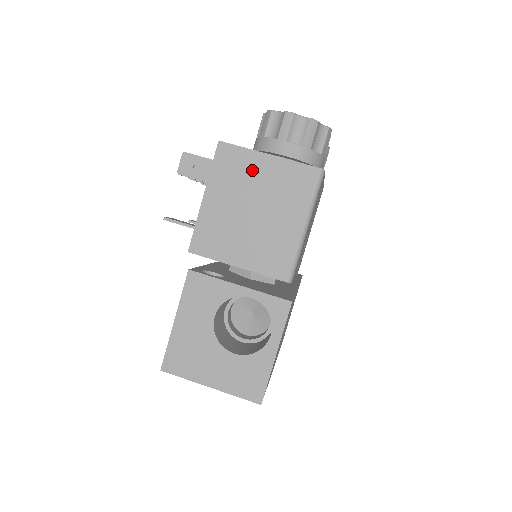
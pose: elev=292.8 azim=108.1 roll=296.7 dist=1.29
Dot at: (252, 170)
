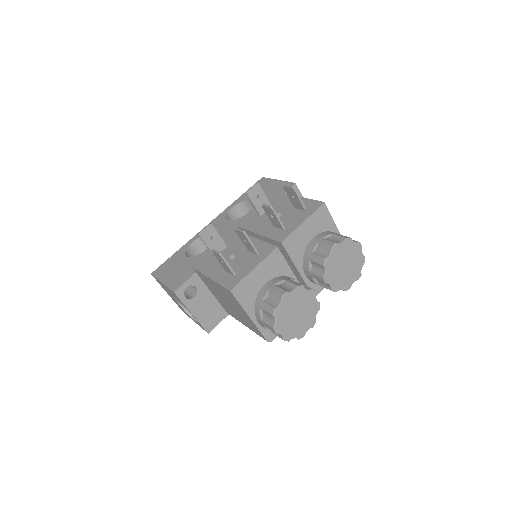
Dot at: (238, 307)
